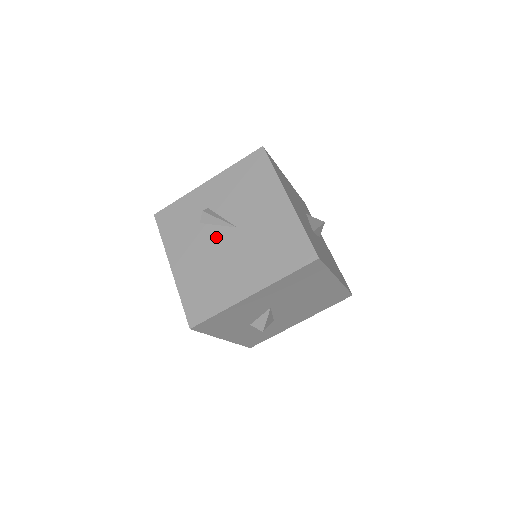
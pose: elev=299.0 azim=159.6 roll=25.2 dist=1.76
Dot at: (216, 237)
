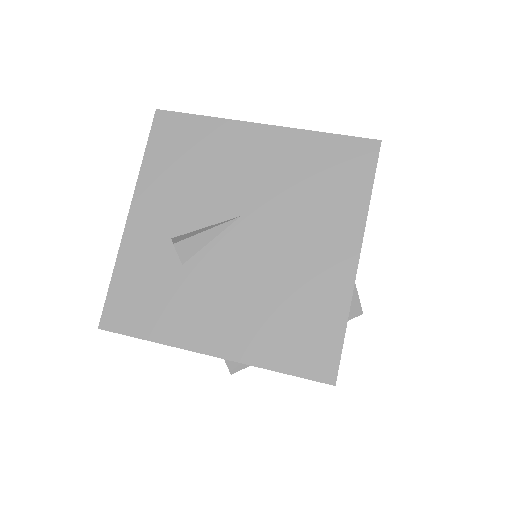
Dot at: (227, 255)
